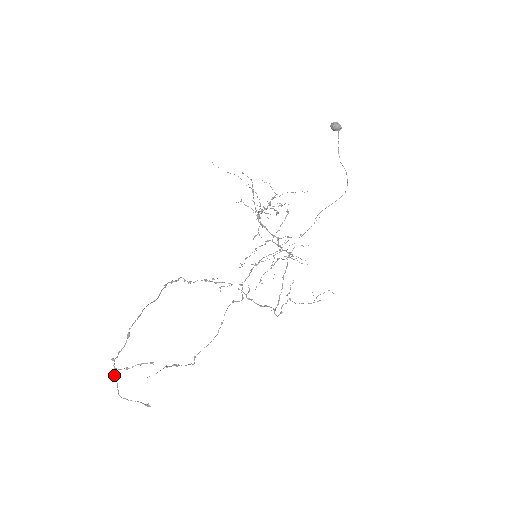
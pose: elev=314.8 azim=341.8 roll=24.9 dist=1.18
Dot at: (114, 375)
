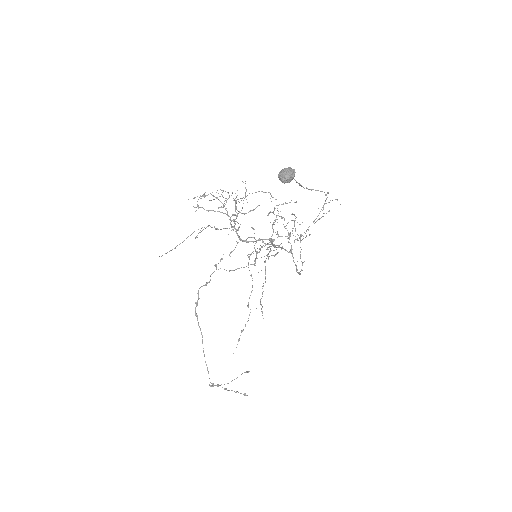
Dot at: (217, 386)
